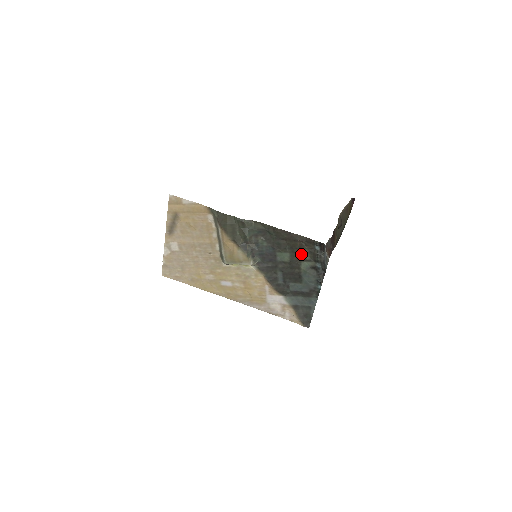
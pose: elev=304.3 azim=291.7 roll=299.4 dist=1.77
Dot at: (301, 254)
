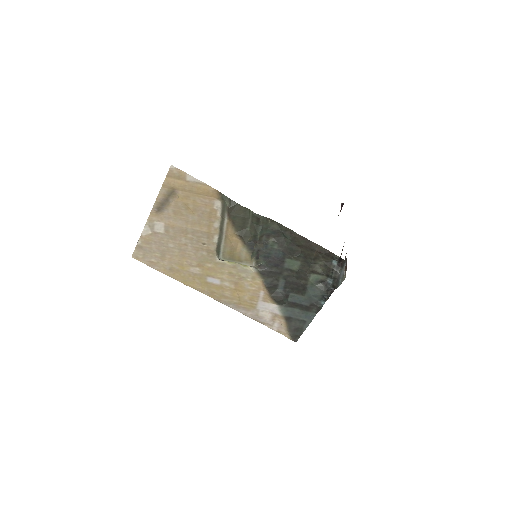
Dot at: (314, 265)
